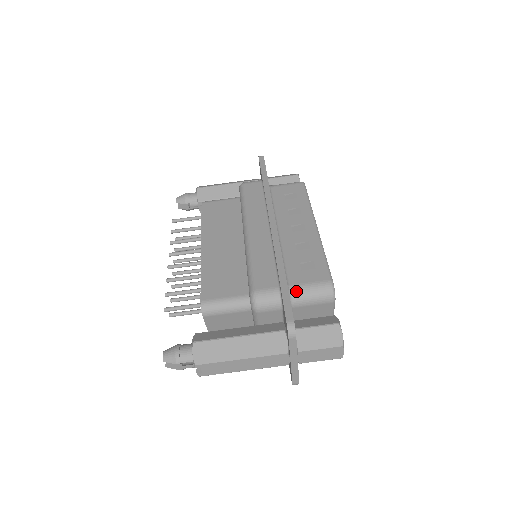
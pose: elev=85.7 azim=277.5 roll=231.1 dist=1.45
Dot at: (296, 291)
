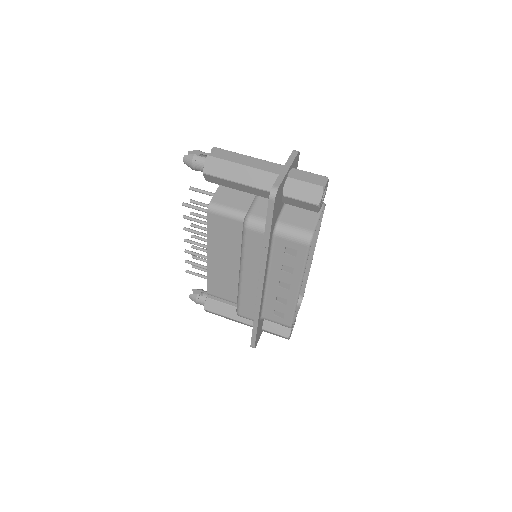
Dot at: occluded
